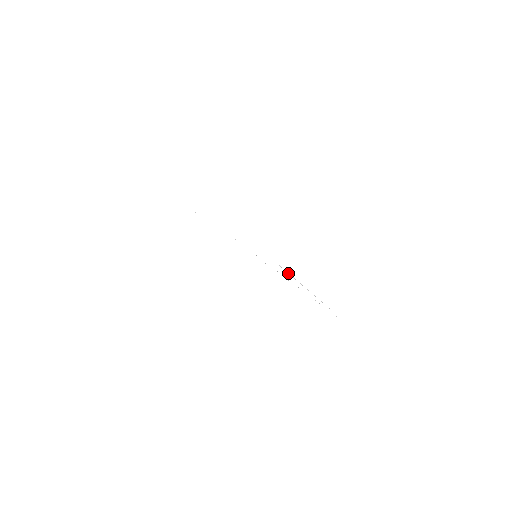
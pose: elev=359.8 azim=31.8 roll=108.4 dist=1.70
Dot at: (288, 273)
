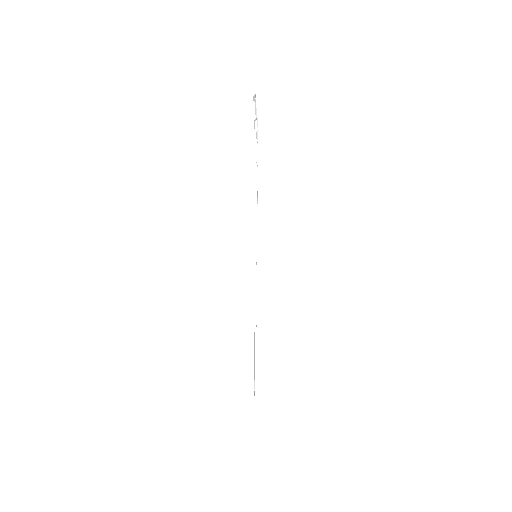
Dot at: (255, 306)
